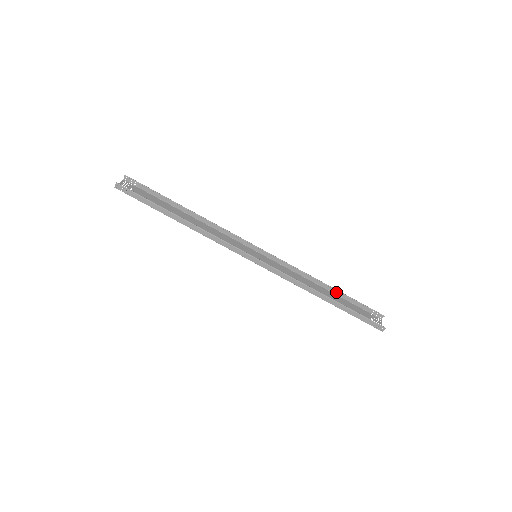
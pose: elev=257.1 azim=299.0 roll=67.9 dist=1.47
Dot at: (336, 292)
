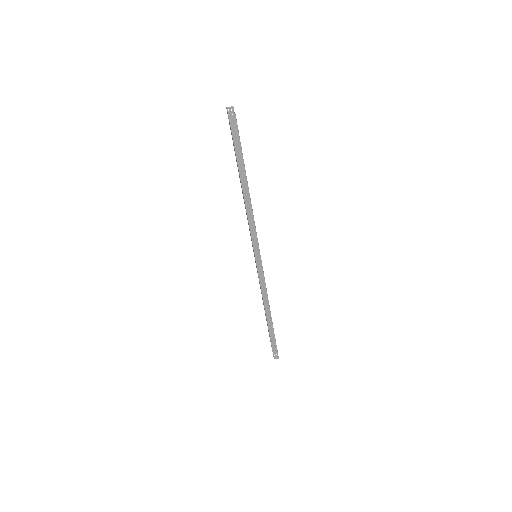
Dot at: occluded
